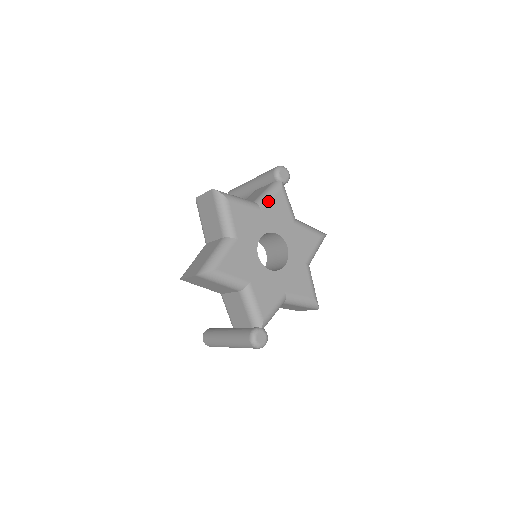
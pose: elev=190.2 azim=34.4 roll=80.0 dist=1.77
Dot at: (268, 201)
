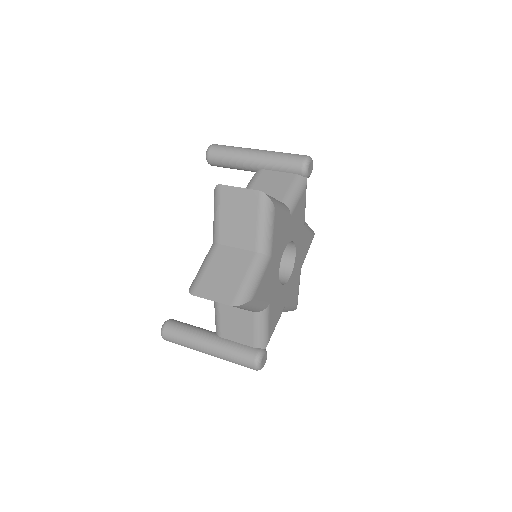
Dot at: (296, 204)
